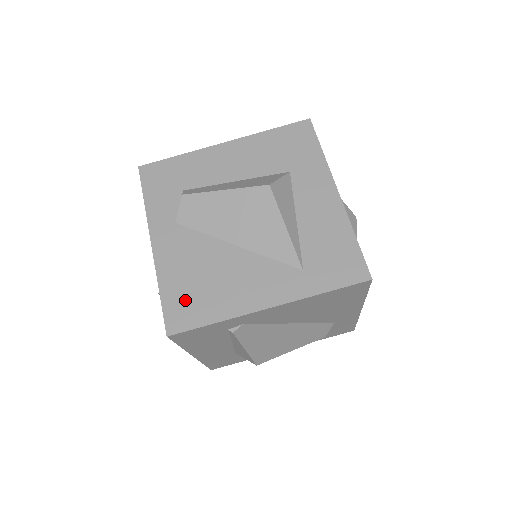
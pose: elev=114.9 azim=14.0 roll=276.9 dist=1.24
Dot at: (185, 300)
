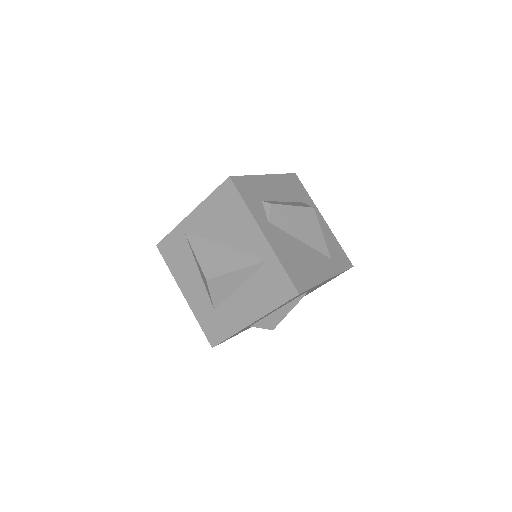
Dot at: (296, 272)
